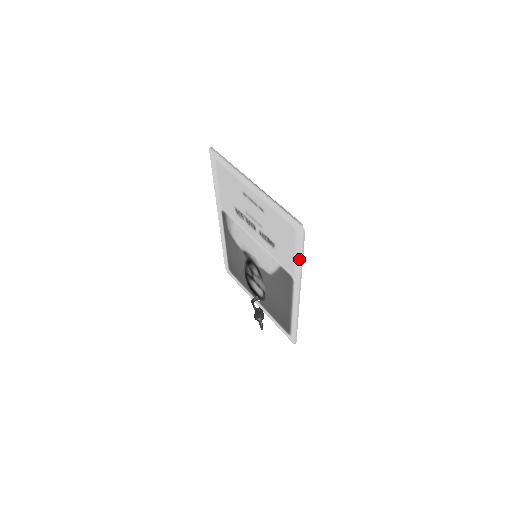
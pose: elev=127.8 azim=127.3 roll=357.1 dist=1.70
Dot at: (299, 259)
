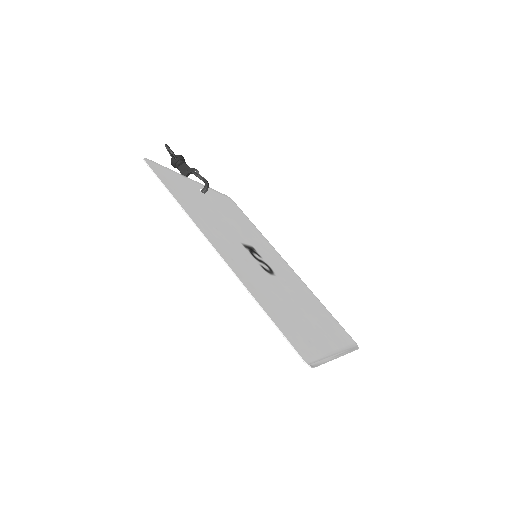
Dot at: (325, 310)
